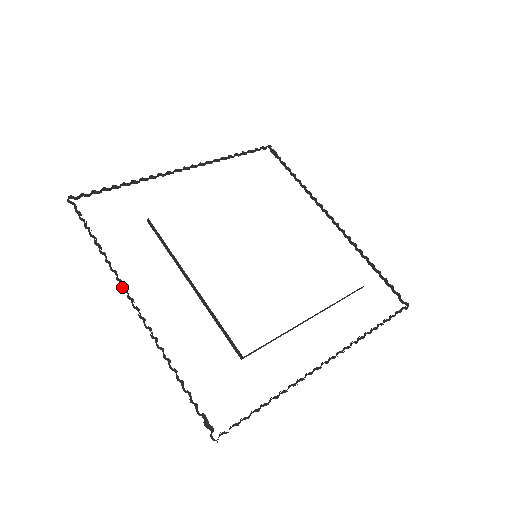
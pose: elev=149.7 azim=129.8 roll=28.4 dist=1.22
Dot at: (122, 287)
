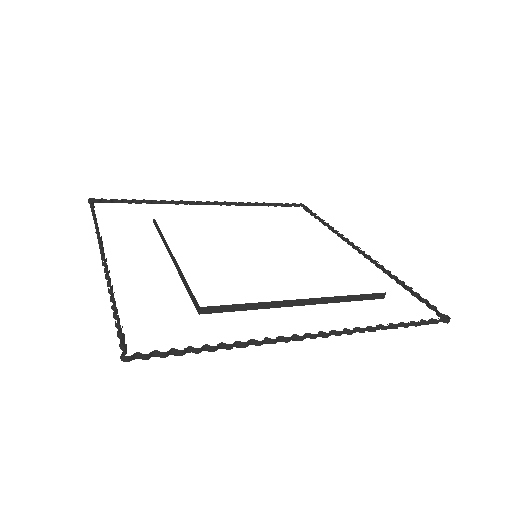
Dot at: (99, 245)
